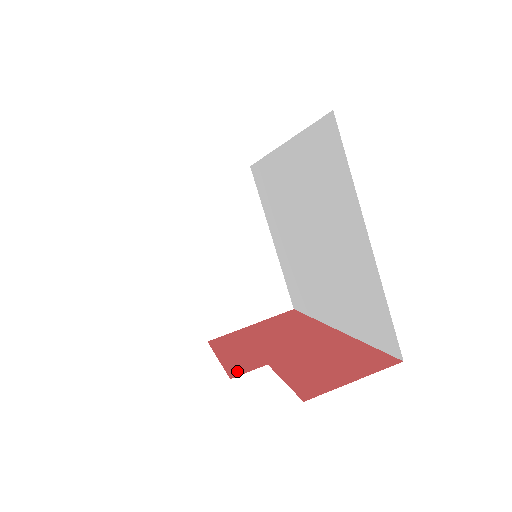
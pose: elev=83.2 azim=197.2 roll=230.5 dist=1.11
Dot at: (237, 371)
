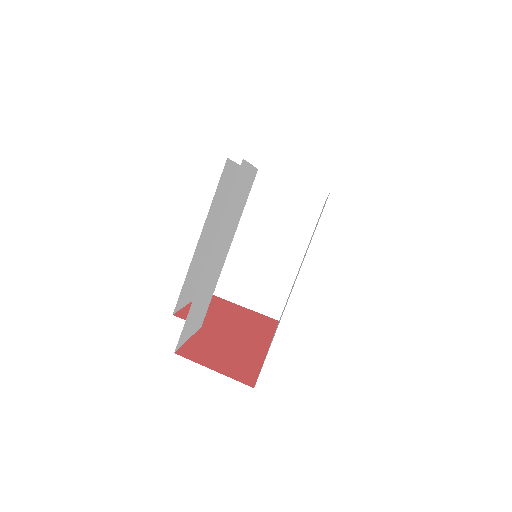
Dot at: (183, 315)
